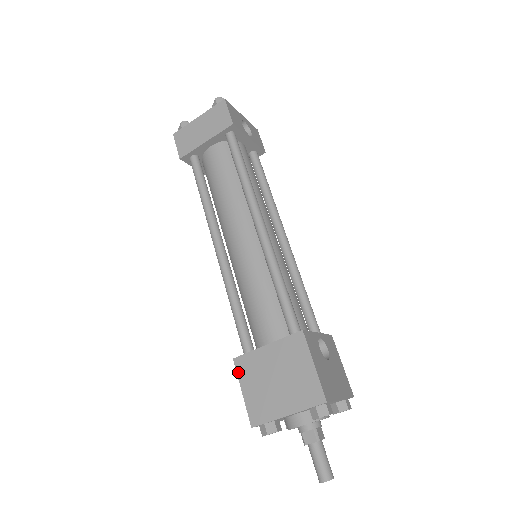
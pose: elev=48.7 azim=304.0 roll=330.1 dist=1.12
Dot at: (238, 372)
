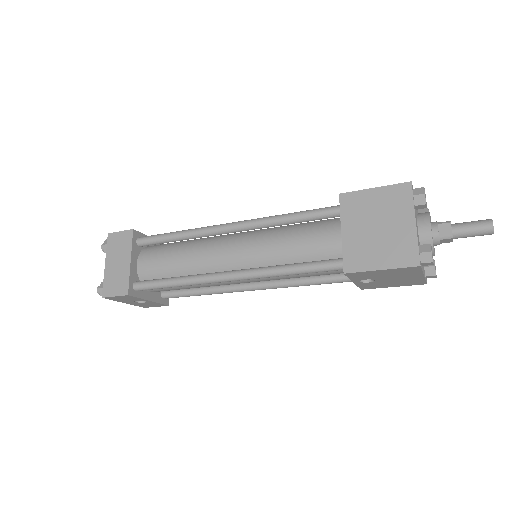
Dot at: (359, 270)
